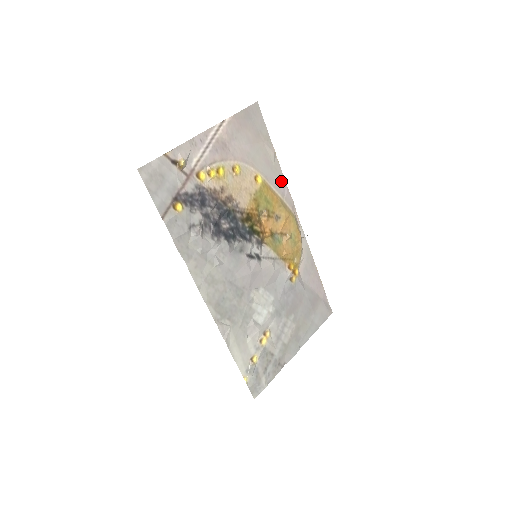
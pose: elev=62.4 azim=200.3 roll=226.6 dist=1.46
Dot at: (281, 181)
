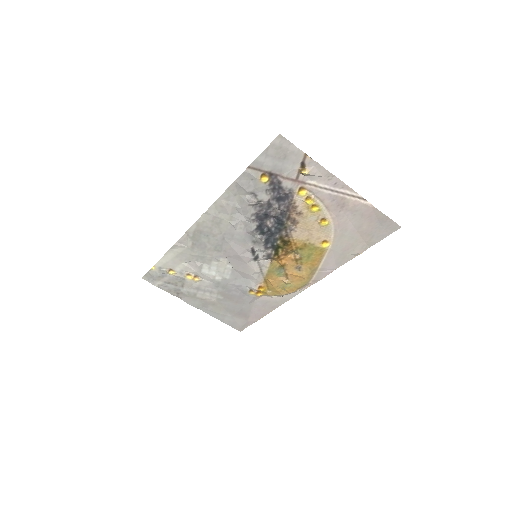
Dot at: (335, 265)
